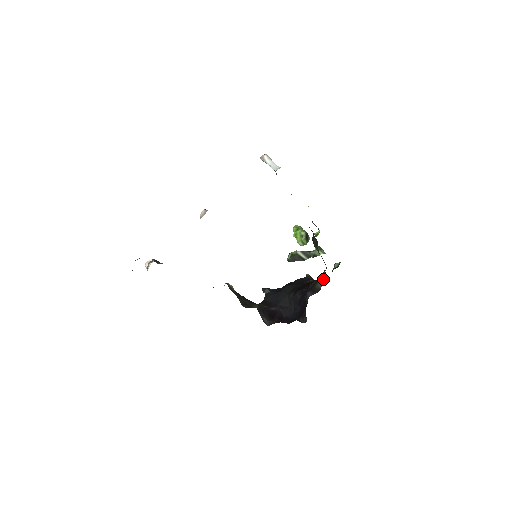
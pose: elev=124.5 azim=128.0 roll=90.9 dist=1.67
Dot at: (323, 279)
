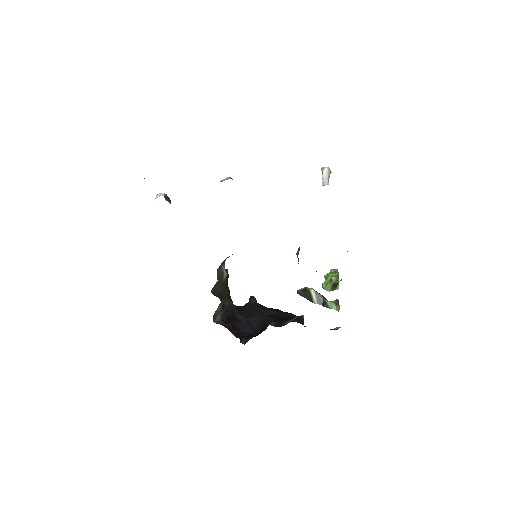
Dot at: occluded
